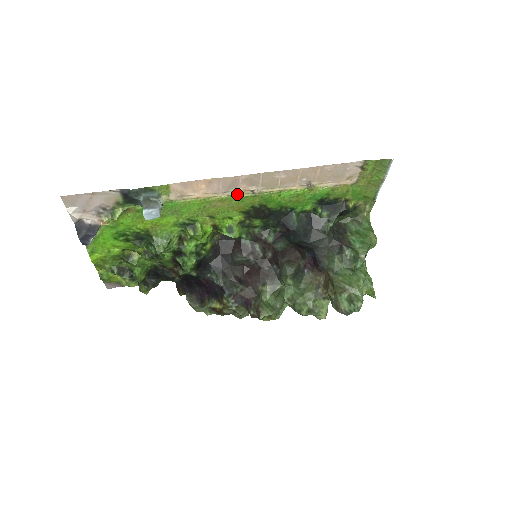
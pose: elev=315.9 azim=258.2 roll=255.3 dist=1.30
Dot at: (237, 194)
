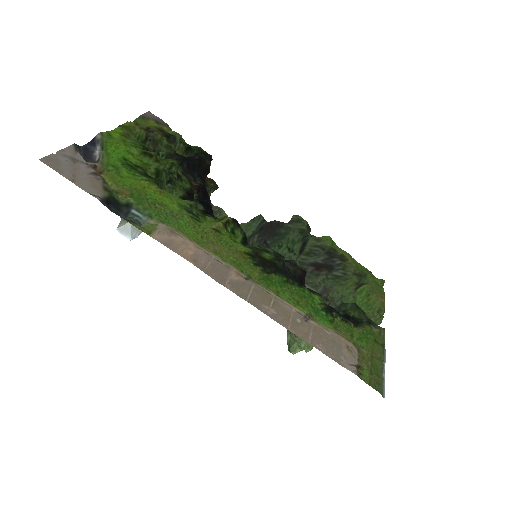
Dot at: (232, 266)
